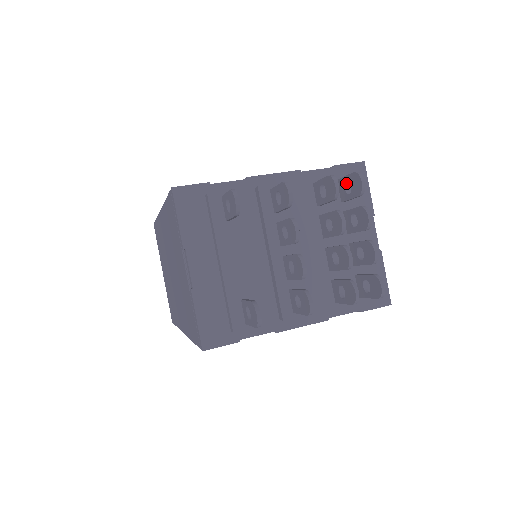
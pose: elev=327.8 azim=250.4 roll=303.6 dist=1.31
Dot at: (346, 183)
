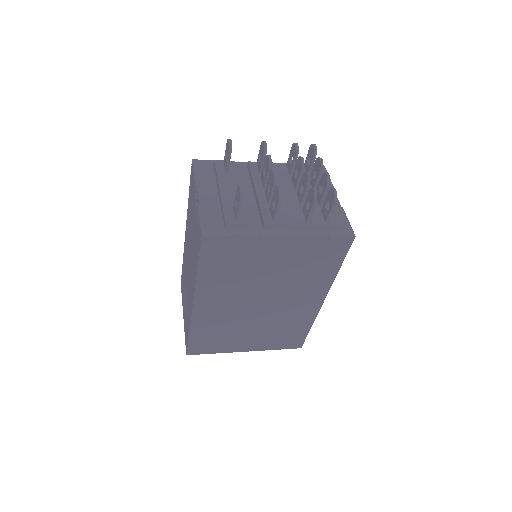
Dot at: (308, 161)
